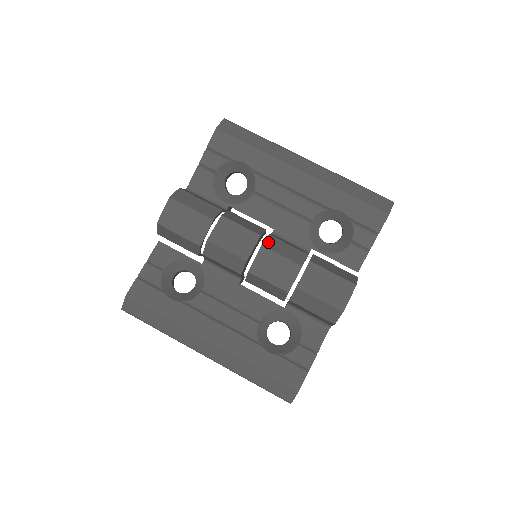
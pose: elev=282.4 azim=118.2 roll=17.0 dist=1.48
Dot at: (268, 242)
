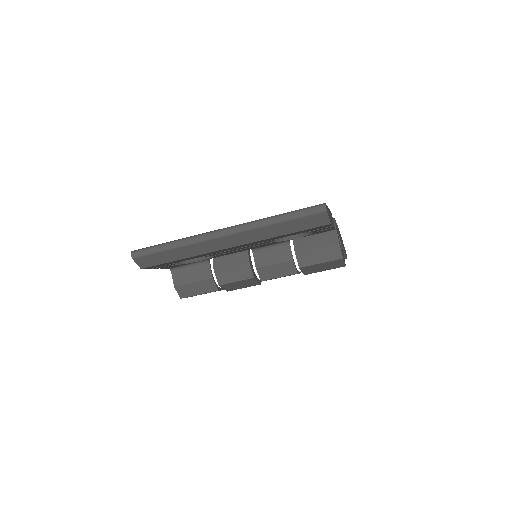
Dot at: (262, 276)
